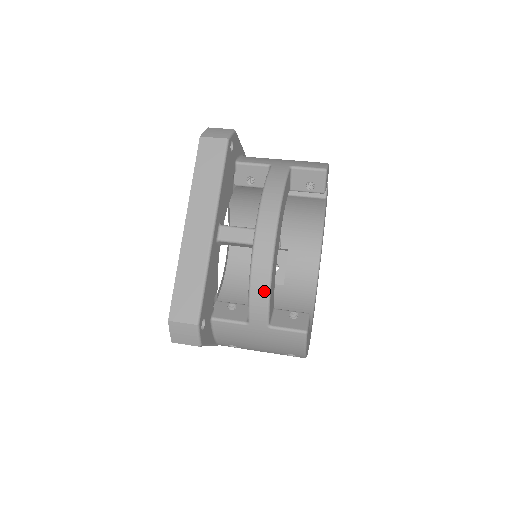
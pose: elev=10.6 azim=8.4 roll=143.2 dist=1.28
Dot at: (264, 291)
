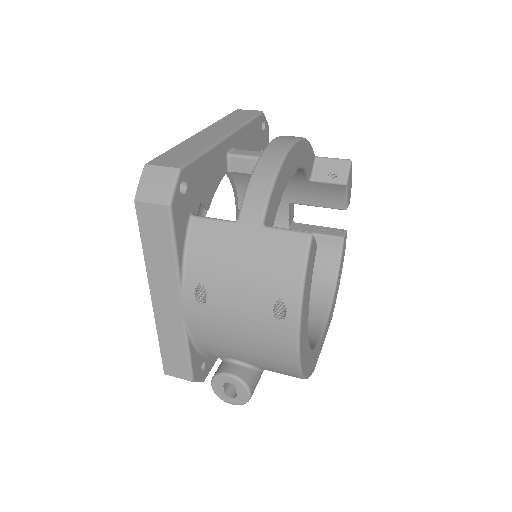
Dot at: (269, 176)
